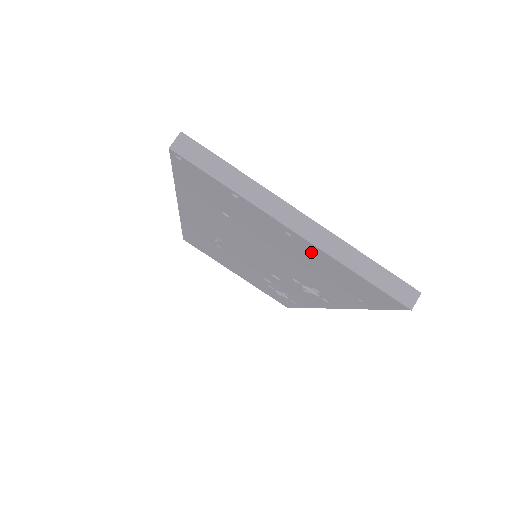
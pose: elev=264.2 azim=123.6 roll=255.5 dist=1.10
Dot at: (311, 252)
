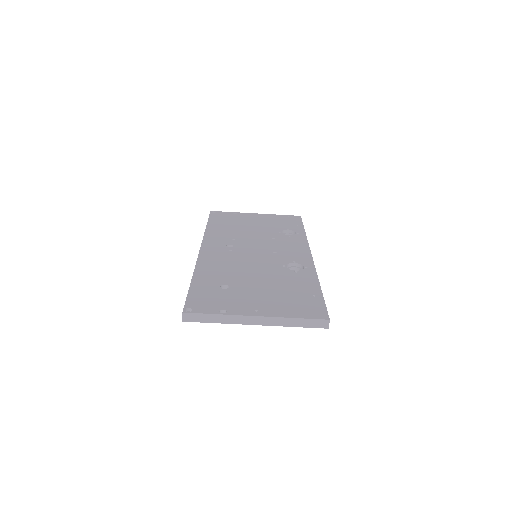
Dot at: occluded
